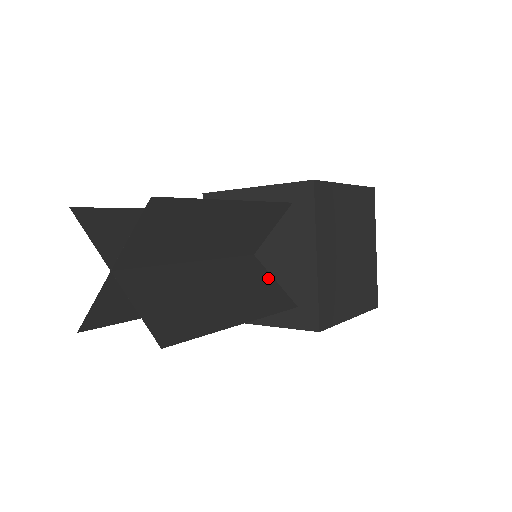
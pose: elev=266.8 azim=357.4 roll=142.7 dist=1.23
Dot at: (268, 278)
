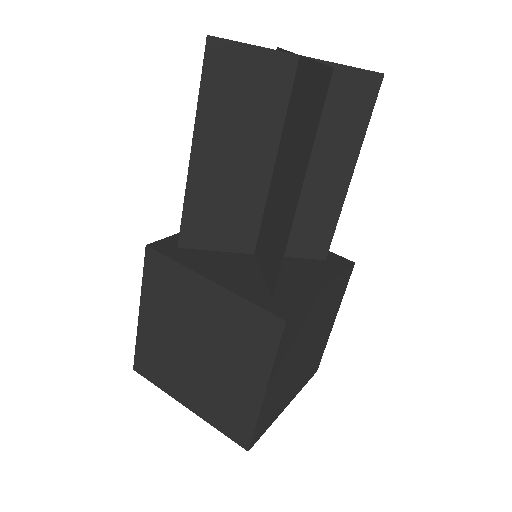
Dot at: (289, 249)
